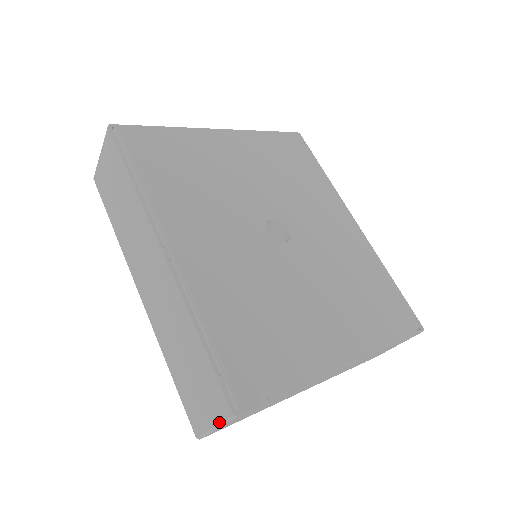
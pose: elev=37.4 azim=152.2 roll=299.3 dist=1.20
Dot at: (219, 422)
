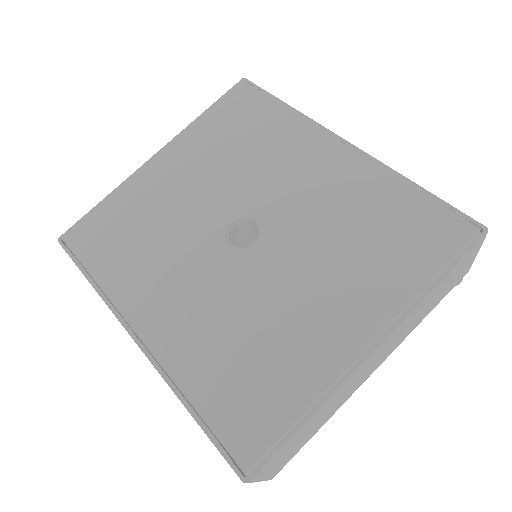
Dot at: occluded
